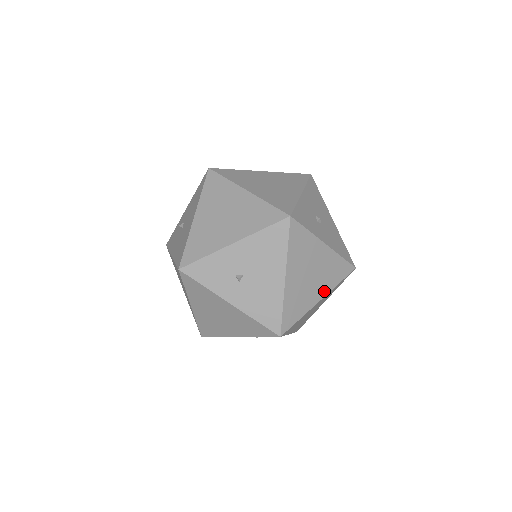
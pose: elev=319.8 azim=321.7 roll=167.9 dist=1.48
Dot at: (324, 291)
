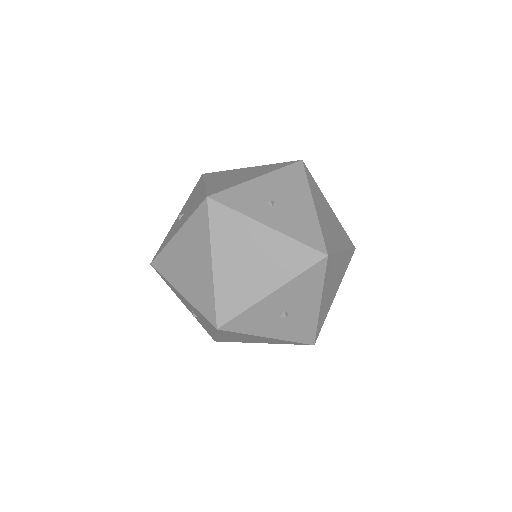
Dot at: (343, 246)
